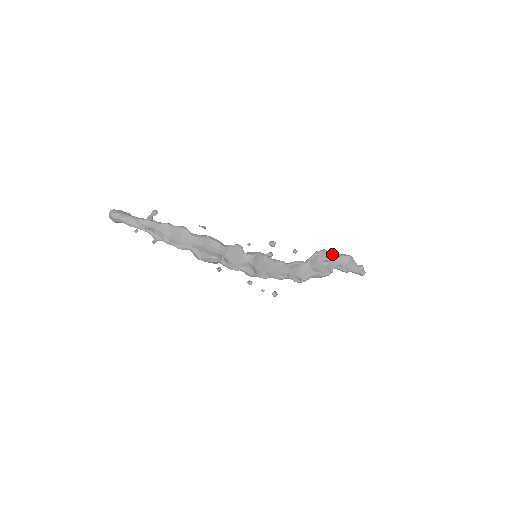
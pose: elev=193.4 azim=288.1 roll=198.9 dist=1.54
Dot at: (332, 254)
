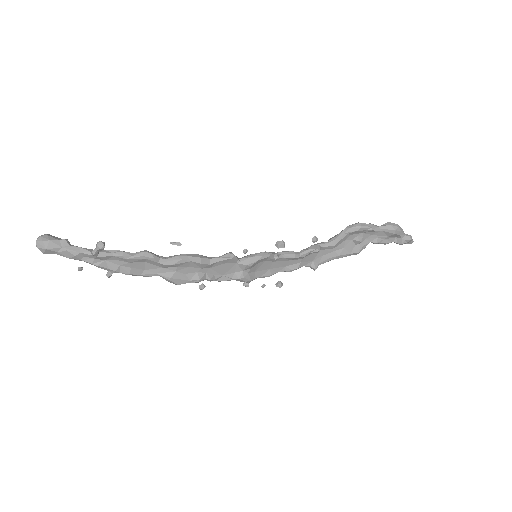
Dot at: (370, 230)
